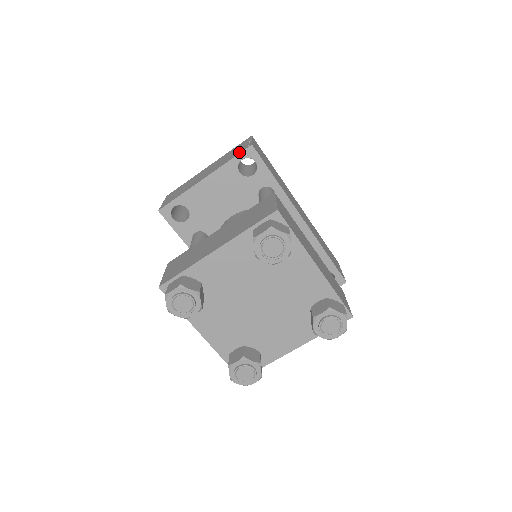
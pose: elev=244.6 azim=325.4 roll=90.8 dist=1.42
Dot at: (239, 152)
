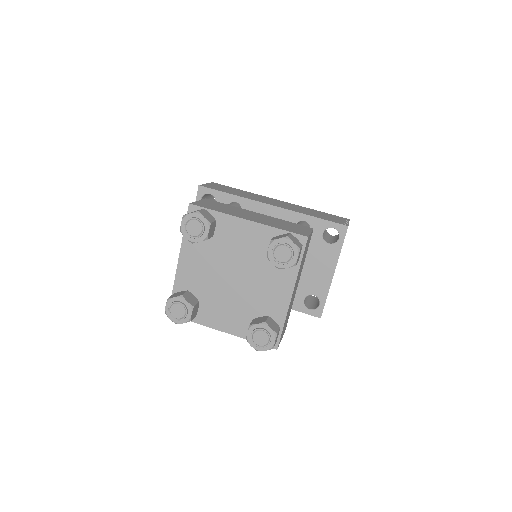
Dot at: (197, 197)
